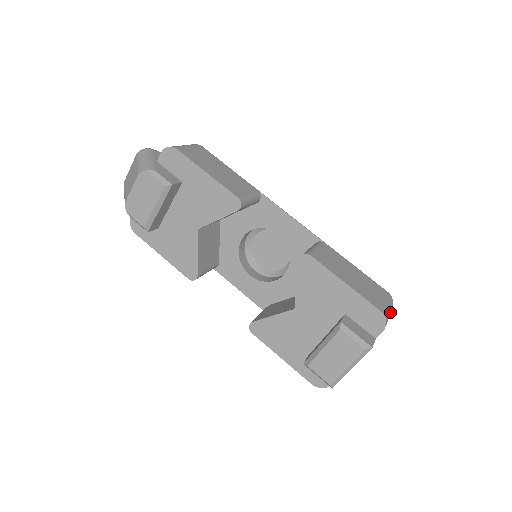
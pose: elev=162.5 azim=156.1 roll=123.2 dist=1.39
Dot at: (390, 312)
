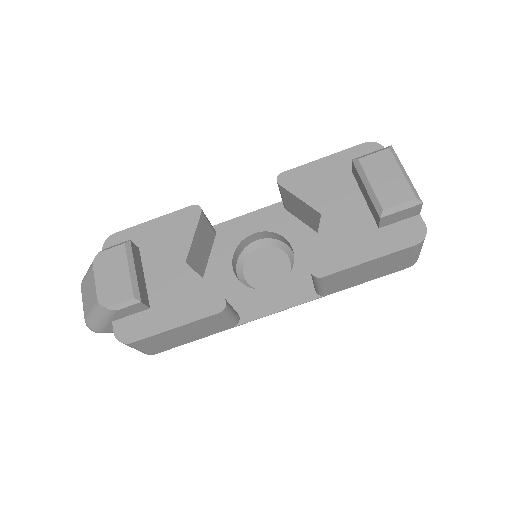
Dot at: occluded
